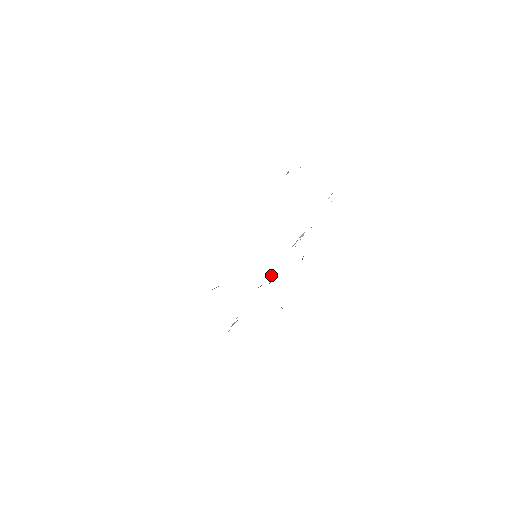
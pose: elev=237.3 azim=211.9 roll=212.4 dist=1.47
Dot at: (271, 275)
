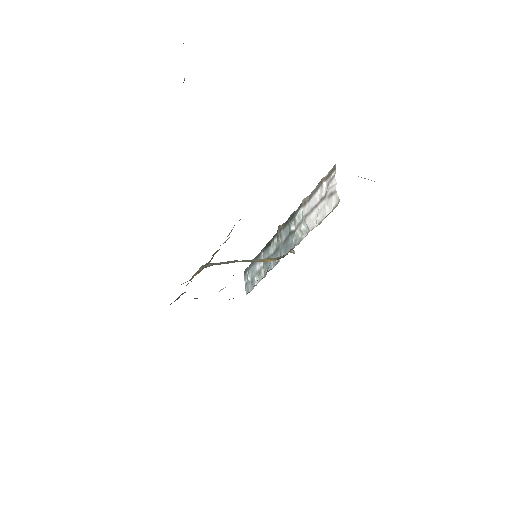
Dot at: (273, 247)
